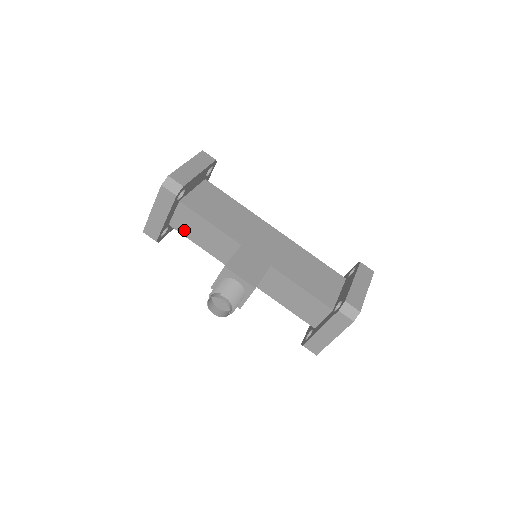
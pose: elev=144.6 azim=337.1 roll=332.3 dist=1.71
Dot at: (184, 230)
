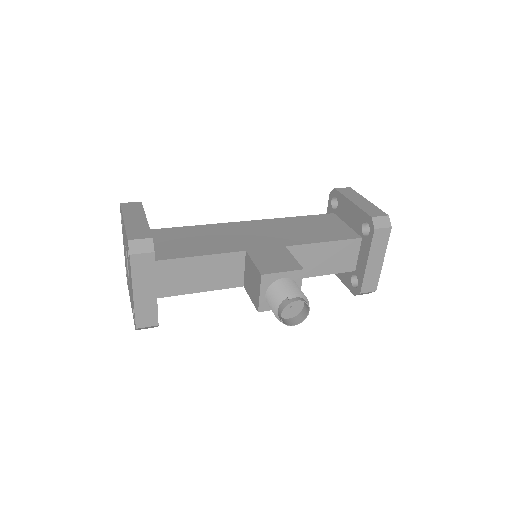
Dot at: (176, 289)
